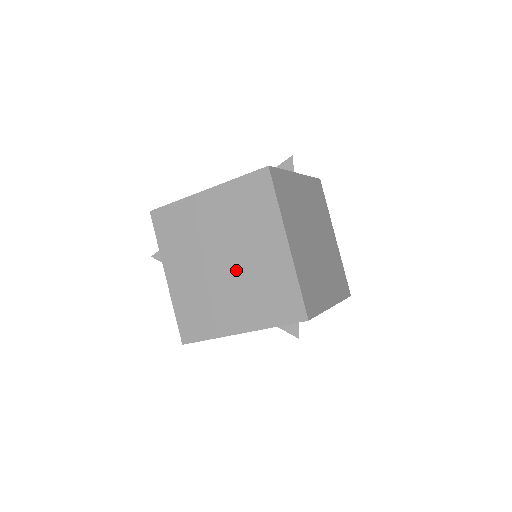
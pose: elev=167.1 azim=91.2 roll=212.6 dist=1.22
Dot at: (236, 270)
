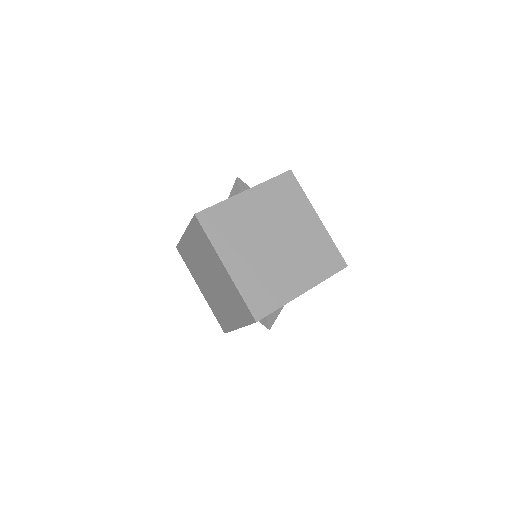
Dot at: (218, 286)
